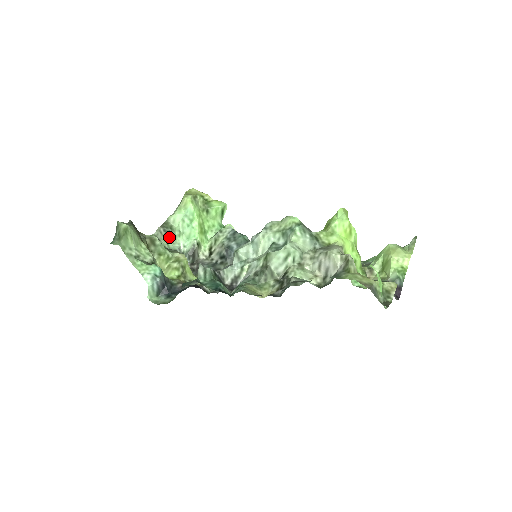
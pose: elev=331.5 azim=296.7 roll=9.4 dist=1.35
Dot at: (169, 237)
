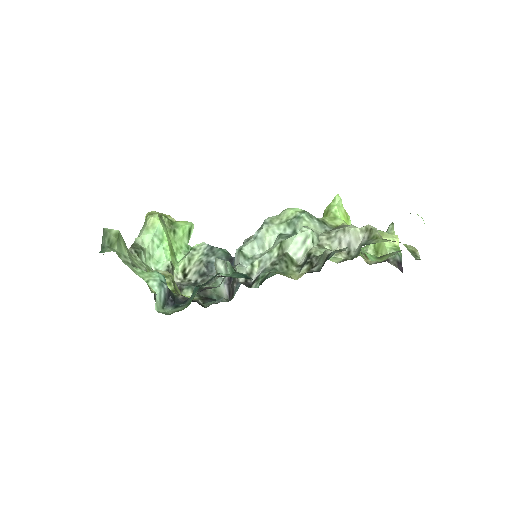
Dot at: occluded
